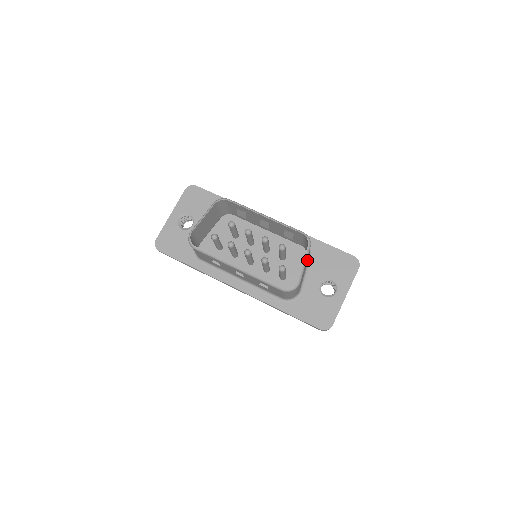
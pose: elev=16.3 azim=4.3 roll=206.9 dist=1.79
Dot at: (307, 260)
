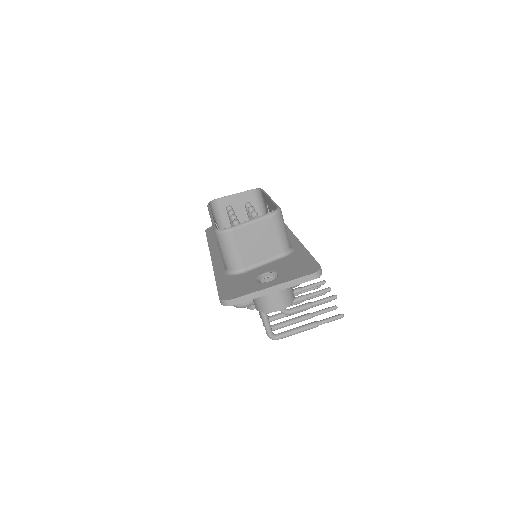
Dot at: (269, 239)
